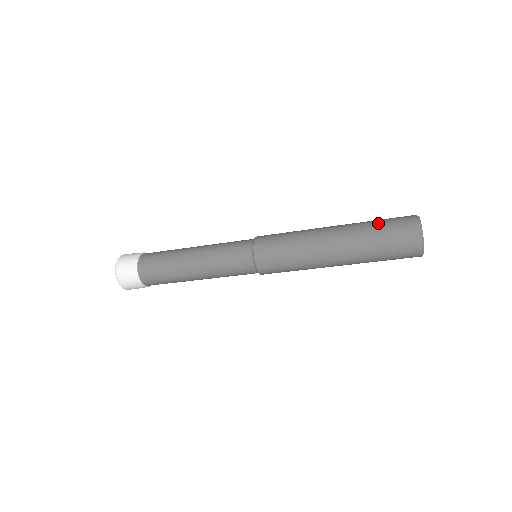
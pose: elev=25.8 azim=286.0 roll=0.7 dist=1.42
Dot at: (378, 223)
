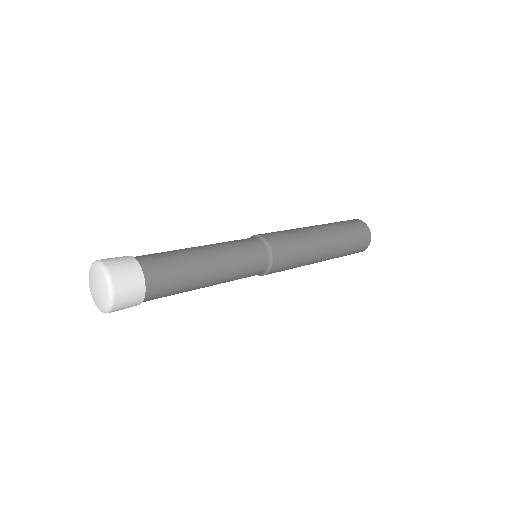
Dot at: (351, 249)
